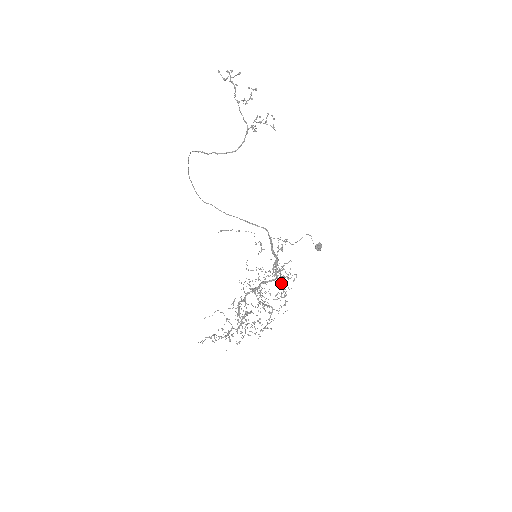
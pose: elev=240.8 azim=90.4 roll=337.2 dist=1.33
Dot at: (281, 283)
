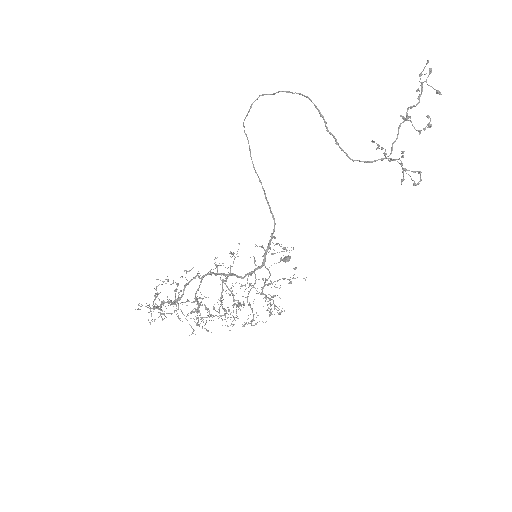
Dot at: occluded
